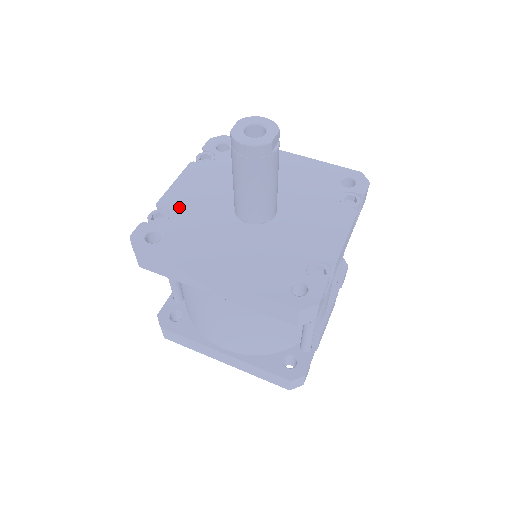
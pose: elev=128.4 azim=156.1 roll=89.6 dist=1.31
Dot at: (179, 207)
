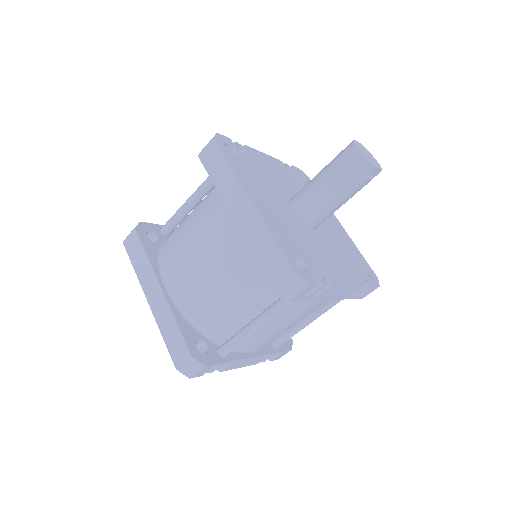
Dot at: (258, 161)
